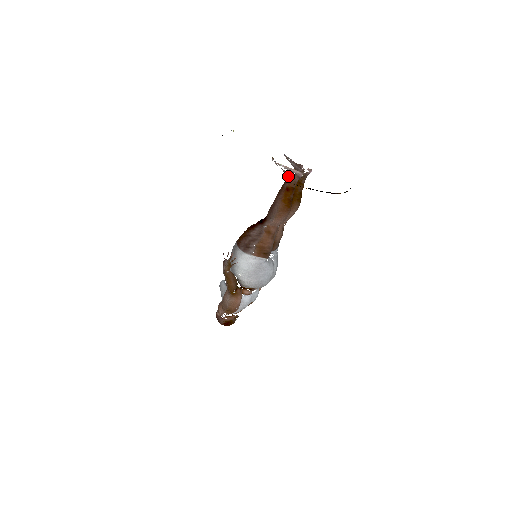
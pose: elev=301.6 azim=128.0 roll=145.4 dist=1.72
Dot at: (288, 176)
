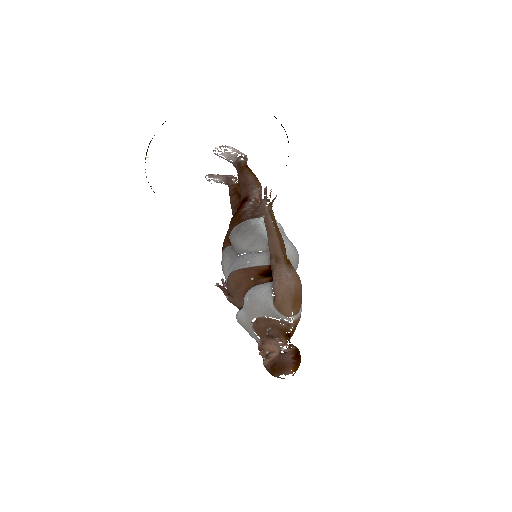
Dot at: (239, 158)
